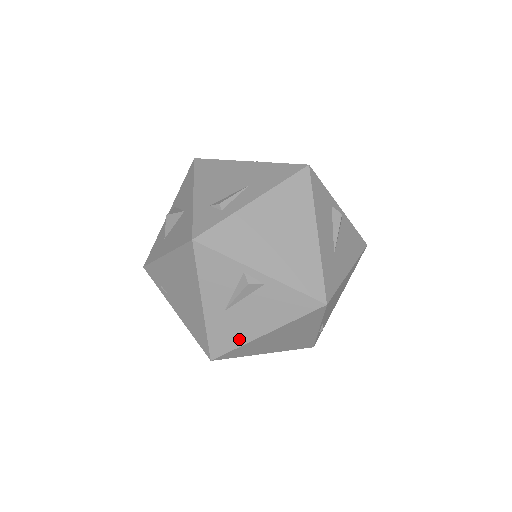
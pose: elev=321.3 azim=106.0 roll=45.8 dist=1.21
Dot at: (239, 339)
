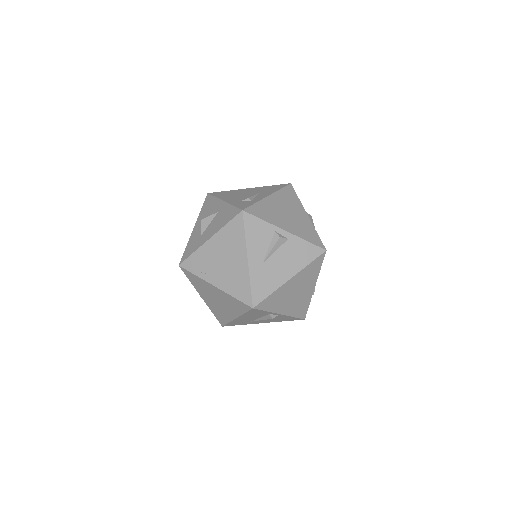
Dot at: (273, 285)
